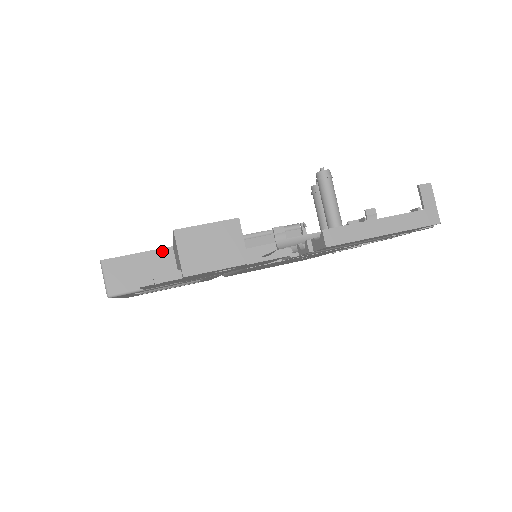
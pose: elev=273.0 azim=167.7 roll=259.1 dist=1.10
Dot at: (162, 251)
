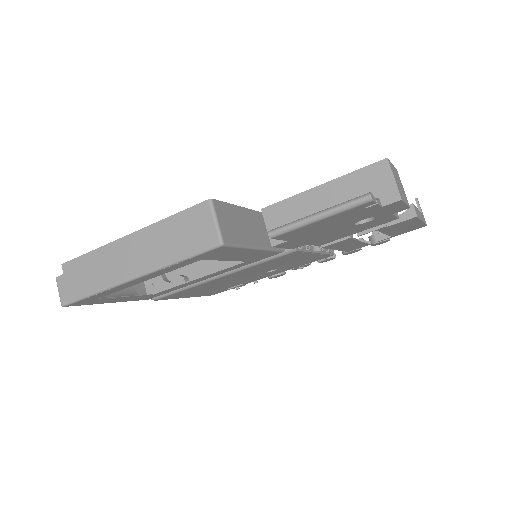
Dot at: (248, 211)
